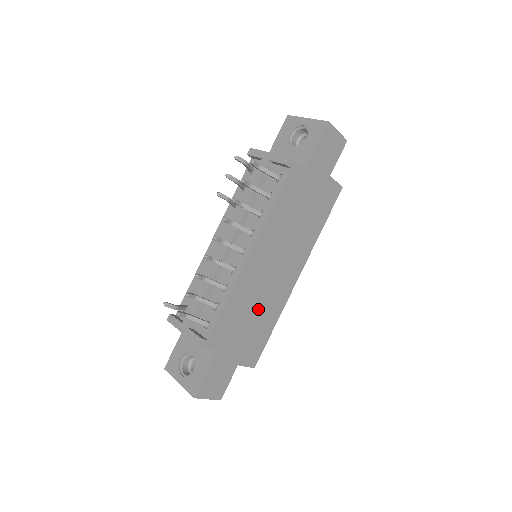
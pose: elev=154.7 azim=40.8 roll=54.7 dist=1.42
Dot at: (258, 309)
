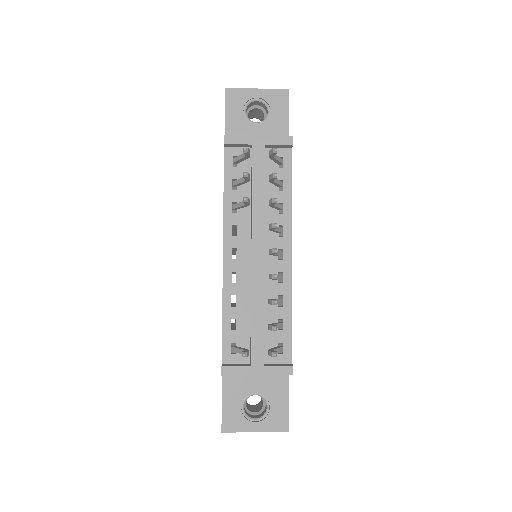
Dot at: occluded
